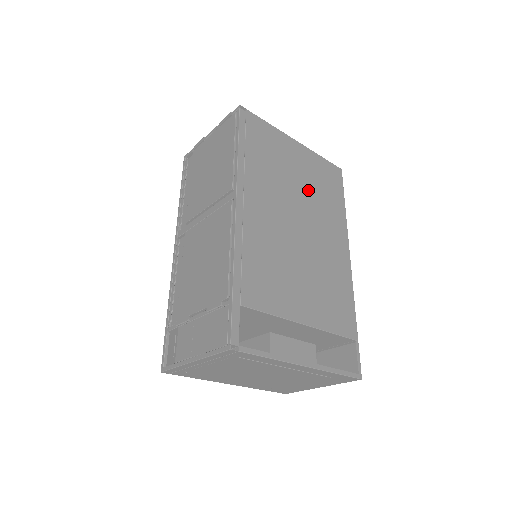
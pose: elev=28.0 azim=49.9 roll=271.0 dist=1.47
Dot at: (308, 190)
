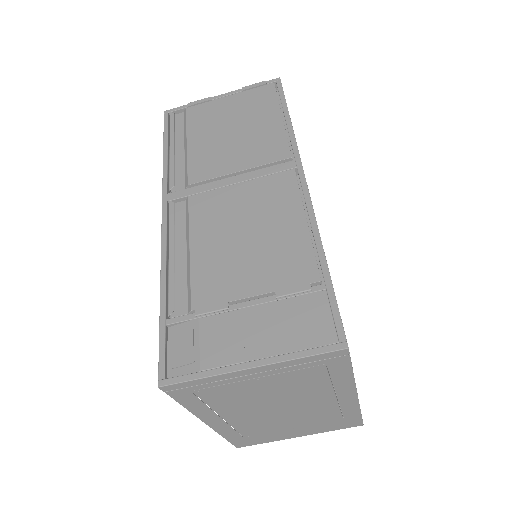
Dot at: occluded
